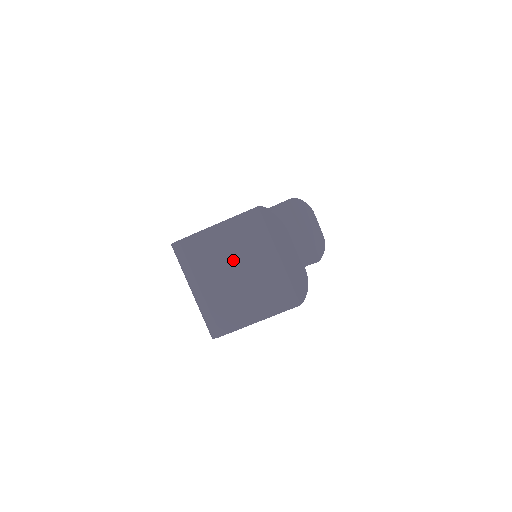
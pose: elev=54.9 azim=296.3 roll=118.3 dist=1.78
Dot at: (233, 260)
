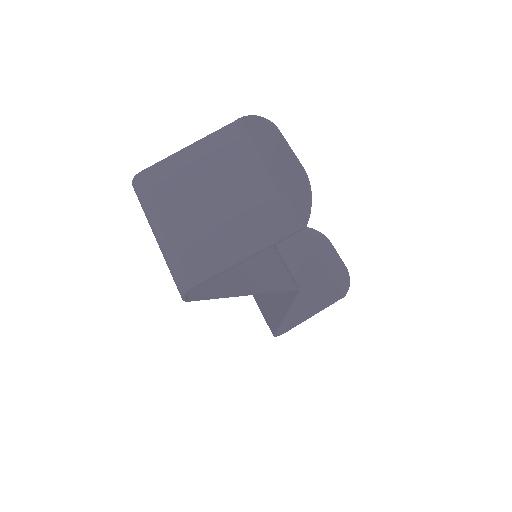
Dot at: (209, 184)
